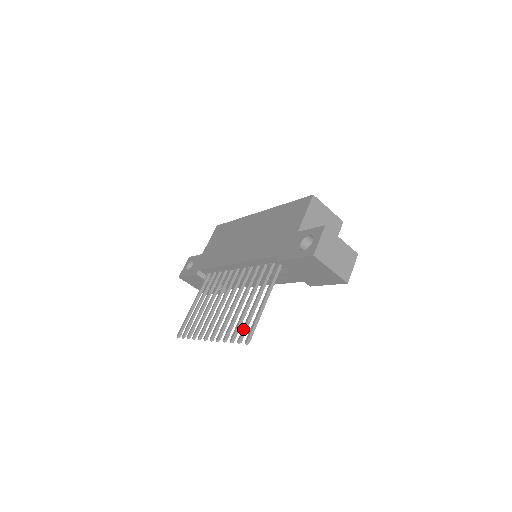
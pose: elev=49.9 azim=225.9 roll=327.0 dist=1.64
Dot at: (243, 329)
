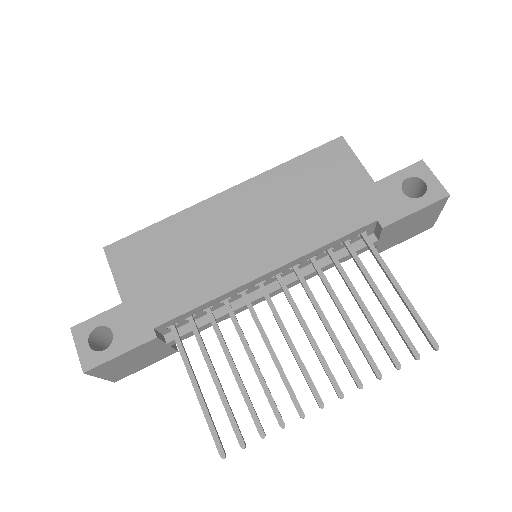
Dot at: (407, 338)
